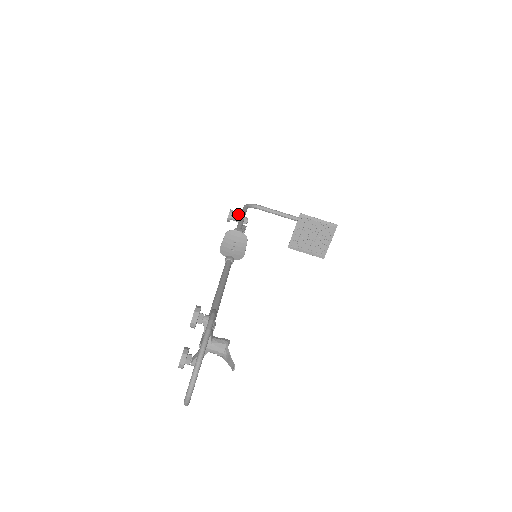
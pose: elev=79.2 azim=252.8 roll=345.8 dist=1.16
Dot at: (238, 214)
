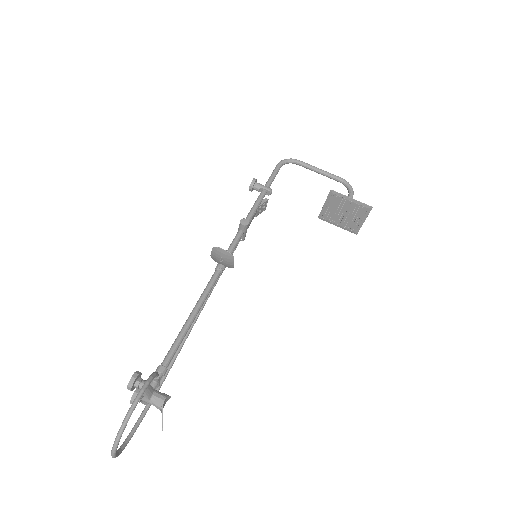
Dot at: (261, 184)
